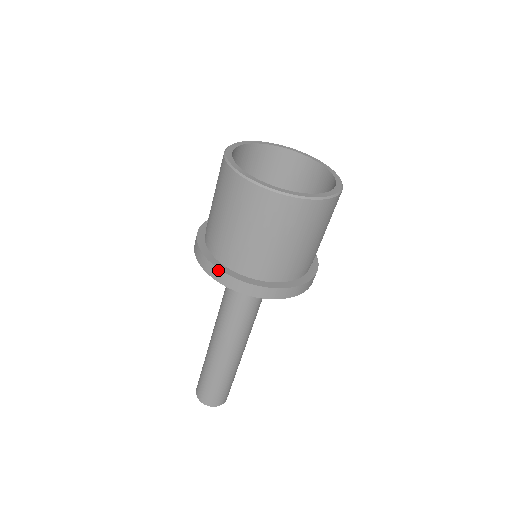
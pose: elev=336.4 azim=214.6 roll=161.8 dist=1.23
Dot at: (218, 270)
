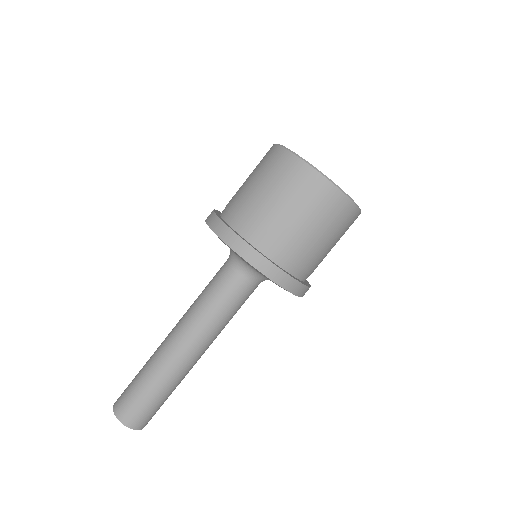
Dot at: (233, 233)
